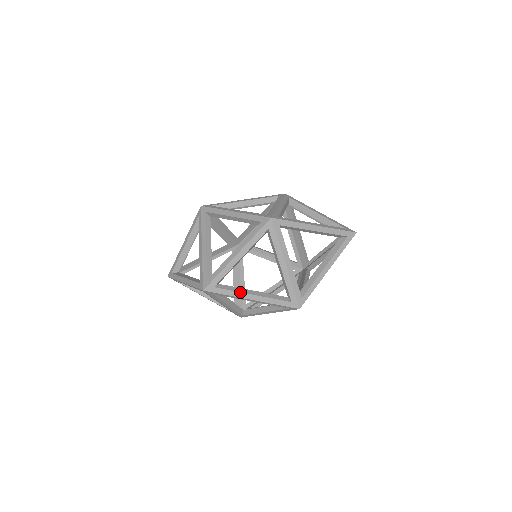
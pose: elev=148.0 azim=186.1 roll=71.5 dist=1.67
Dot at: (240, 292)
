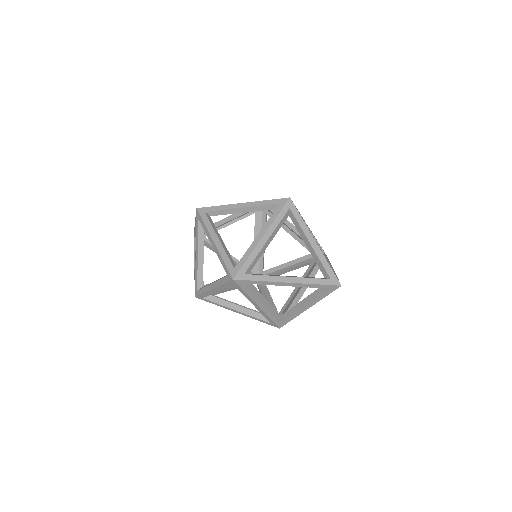
Dot at: (225, 306)
